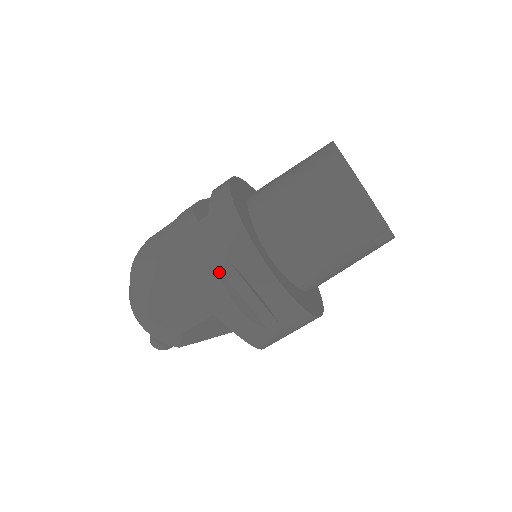
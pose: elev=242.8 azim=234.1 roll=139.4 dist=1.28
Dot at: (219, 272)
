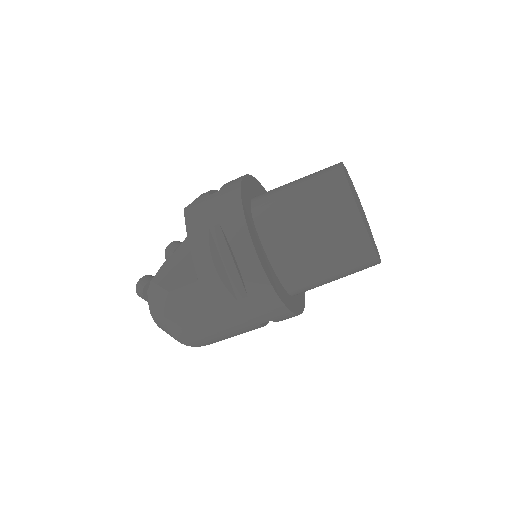
Dot at: (260, 325)
